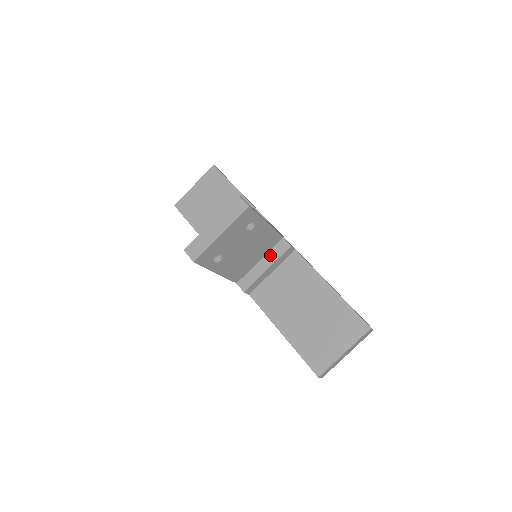
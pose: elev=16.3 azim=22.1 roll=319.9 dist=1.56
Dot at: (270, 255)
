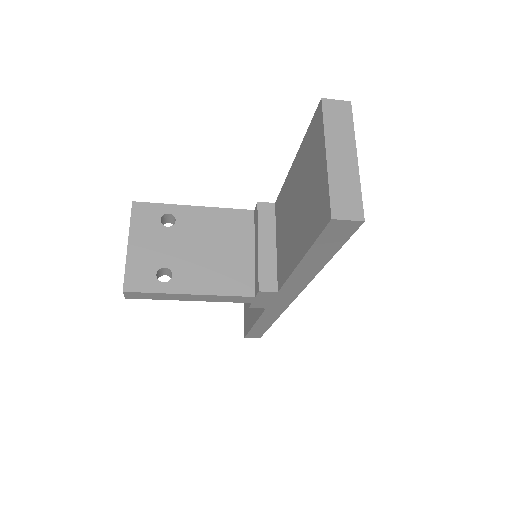
Dot at: (255, 235)
